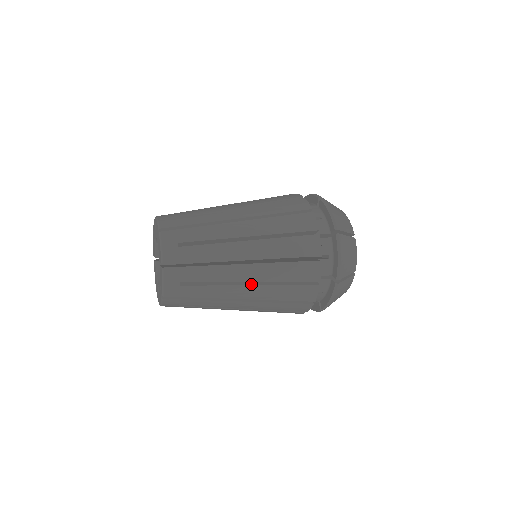
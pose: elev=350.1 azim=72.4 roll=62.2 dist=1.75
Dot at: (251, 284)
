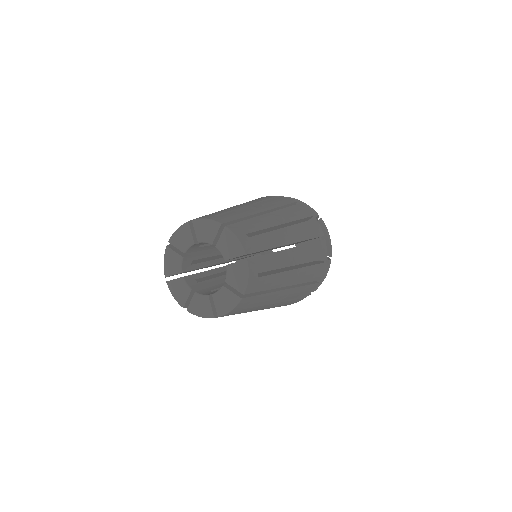
Dot at: occluded
